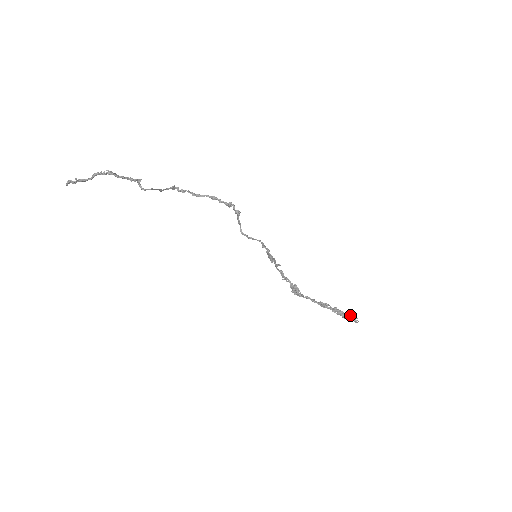
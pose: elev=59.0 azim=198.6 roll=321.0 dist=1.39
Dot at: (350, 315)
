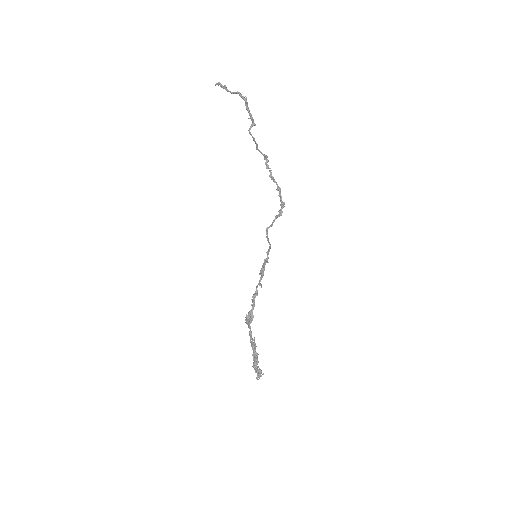
Dot at: (260, 369)
